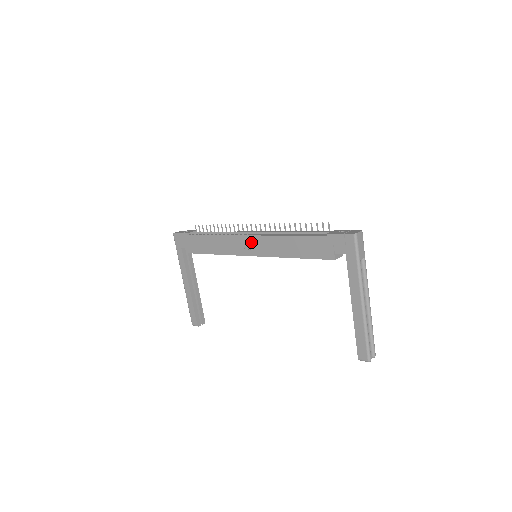
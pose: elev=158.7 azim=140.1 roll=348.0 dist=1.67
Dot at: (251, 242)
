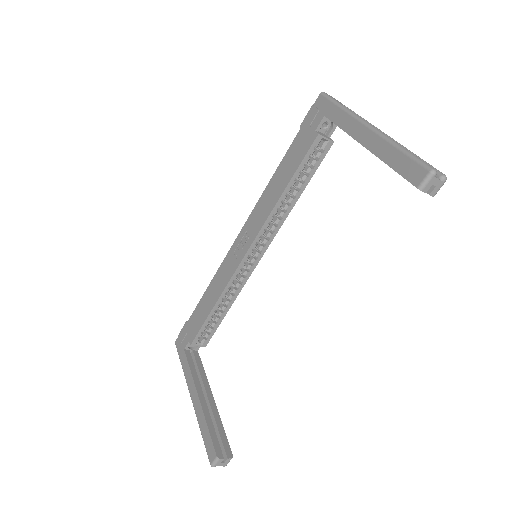
Dot at: (243, 238)
